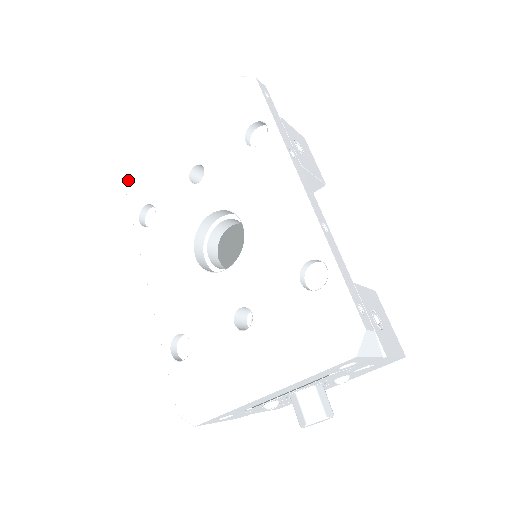
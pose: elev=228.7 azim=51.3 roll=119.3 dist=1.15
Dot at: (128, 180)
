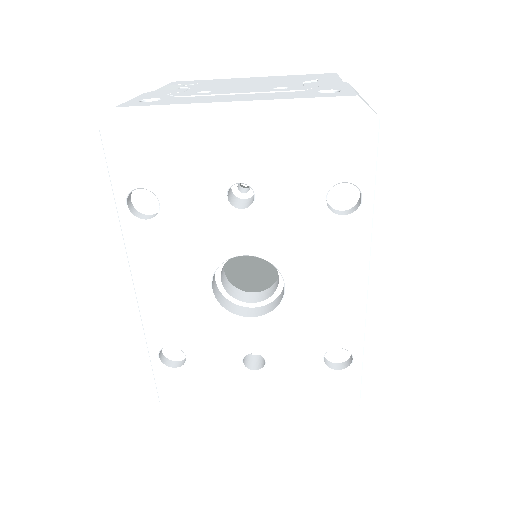
Dot at: (109, 129)
